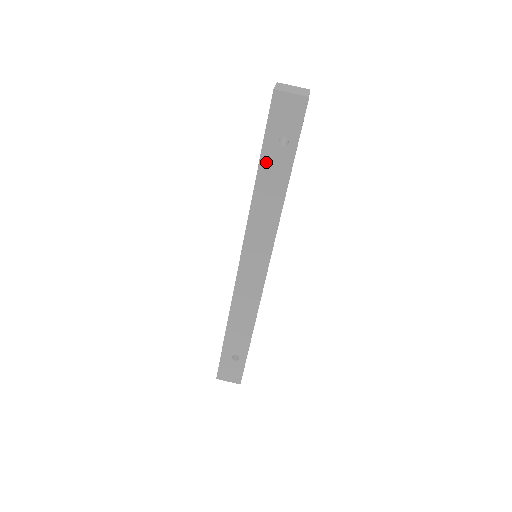
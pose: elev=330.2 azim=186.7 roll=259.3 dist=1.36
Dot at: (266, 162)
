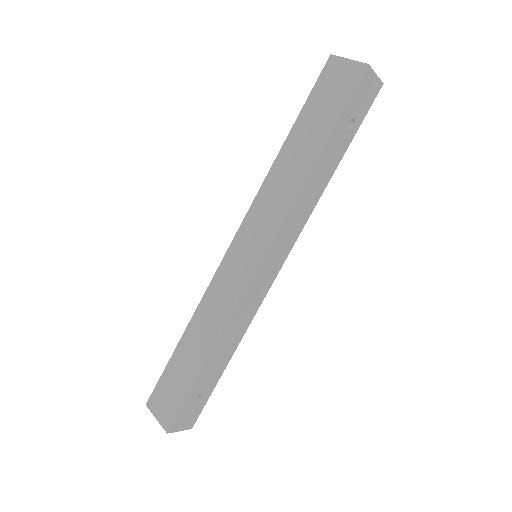
Dot at: (331, 143)
